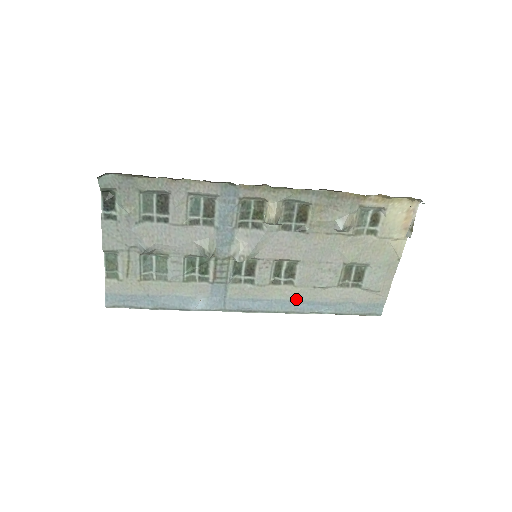
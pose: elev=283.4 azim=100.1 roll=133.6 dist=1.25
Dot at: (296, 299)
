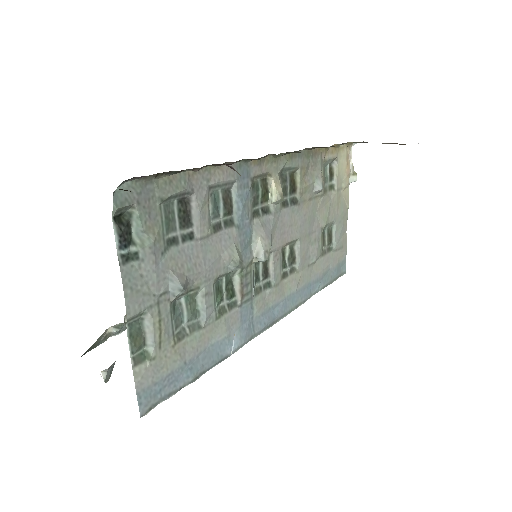
Dot at: (300, 287)
